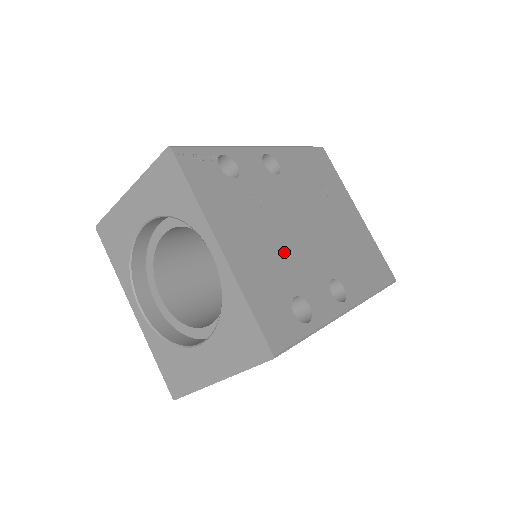
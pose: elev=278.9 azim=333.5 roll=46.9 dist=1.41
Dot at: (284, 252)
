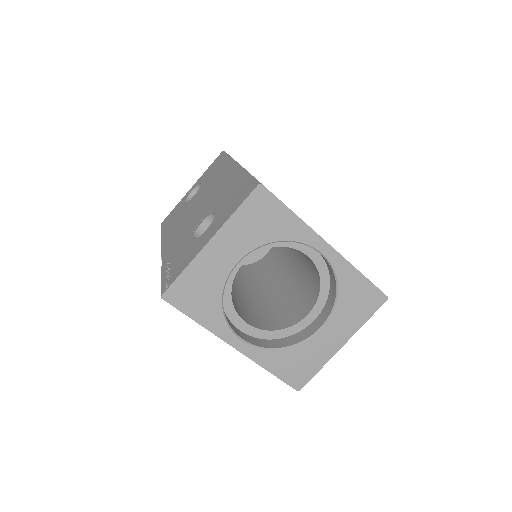
Dot at: occluded
